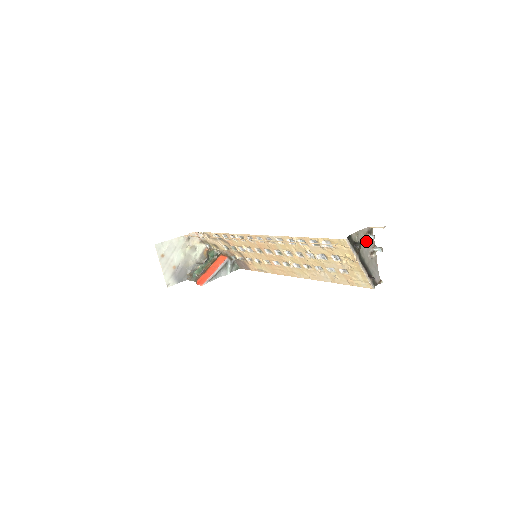
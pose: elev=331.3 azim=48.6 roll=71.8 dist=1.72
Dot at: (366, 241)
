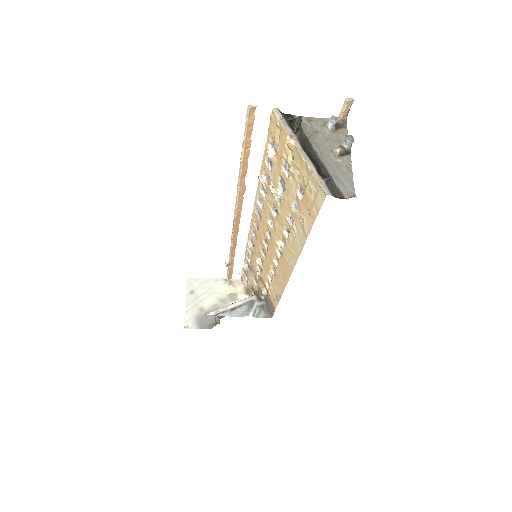
Dot at: (329, 134)
